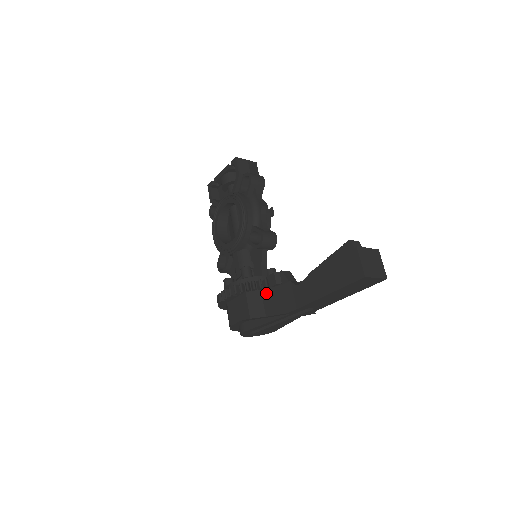
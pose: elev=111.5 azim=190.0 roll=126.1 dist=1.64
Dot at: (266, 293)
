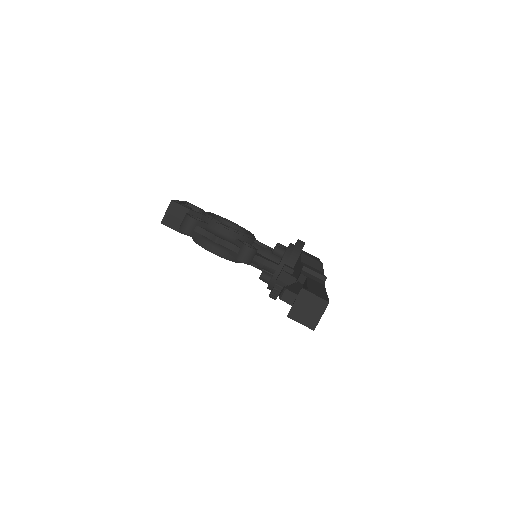
Dot at: occluded
